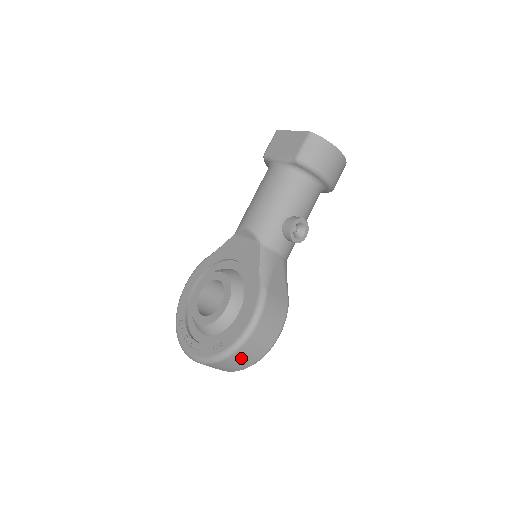
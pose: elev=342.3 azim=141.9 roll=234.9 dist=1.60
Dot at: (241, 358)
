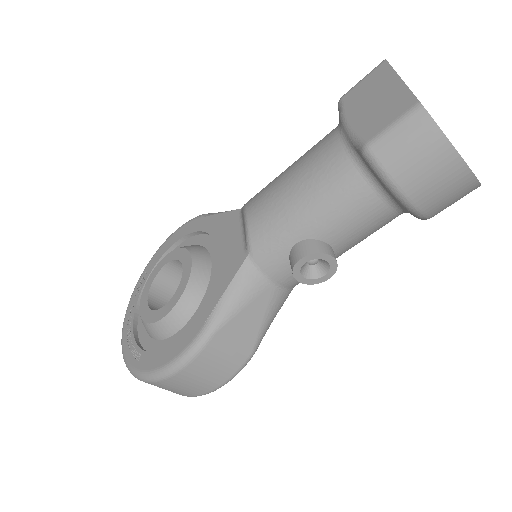
Dot at: (157, 386)
